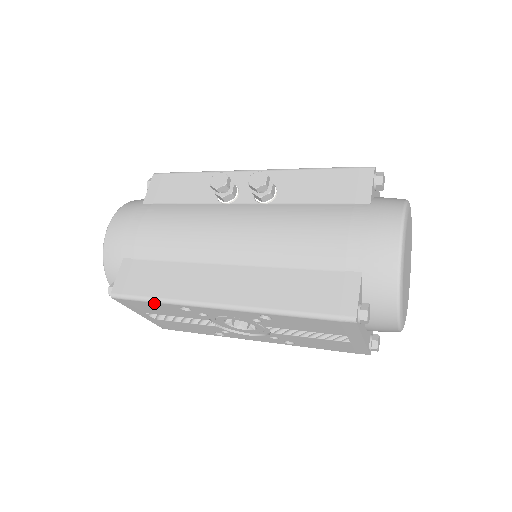
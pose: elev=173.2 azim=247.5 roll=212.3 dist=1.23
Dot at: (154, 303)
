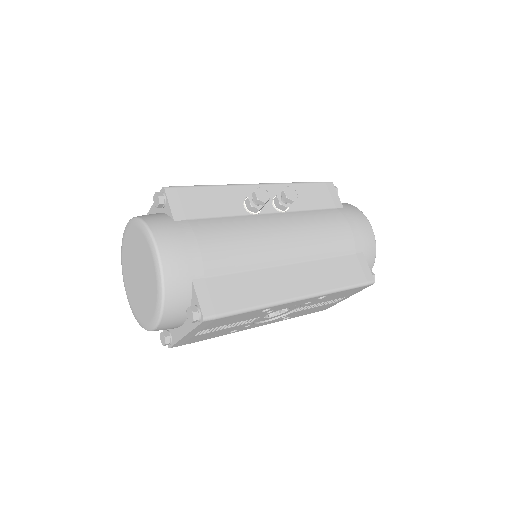
Dot at: (245, 313)
